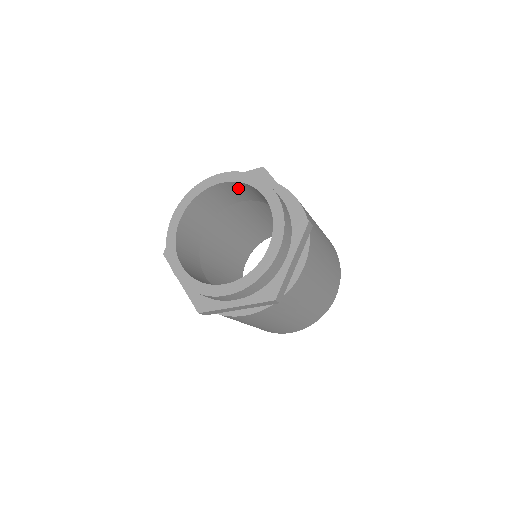
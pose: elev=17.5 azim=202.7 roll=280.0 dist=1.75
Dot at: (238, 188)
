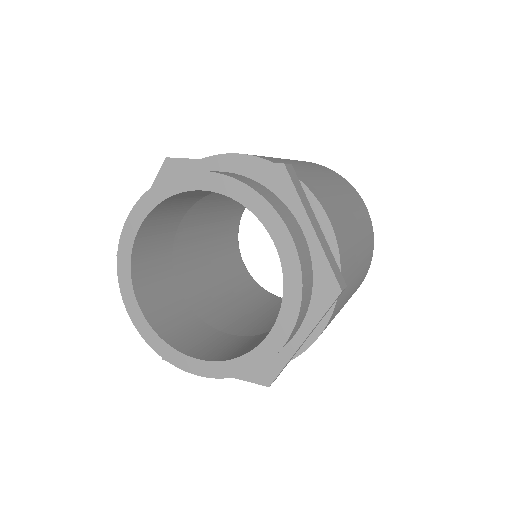
Dot at: occluded
